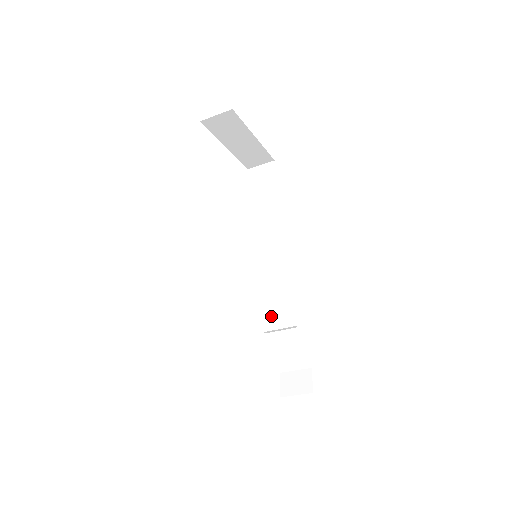
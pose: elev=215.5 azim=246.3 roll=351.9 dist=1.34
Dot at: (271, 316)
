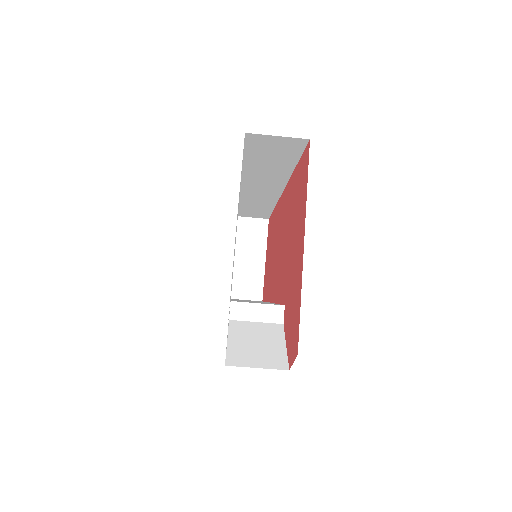
Dot at: occluded
